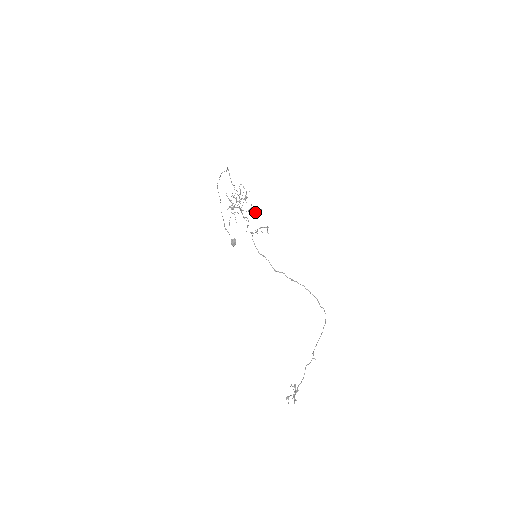
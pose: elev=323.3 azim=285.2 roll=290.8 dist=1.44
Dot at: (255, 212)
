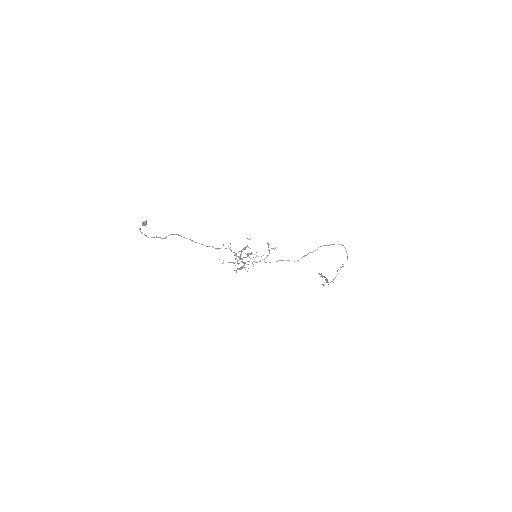
Dot at: occluded
